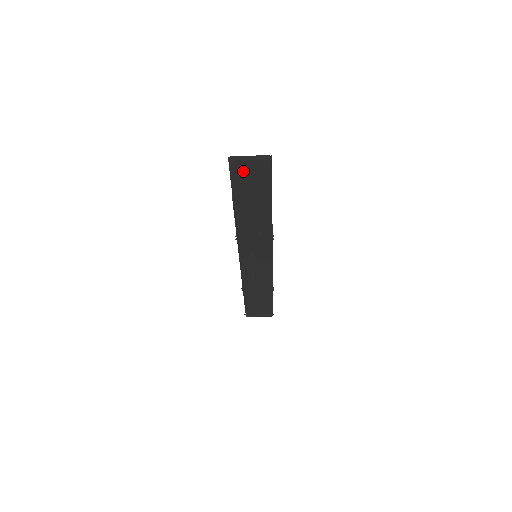
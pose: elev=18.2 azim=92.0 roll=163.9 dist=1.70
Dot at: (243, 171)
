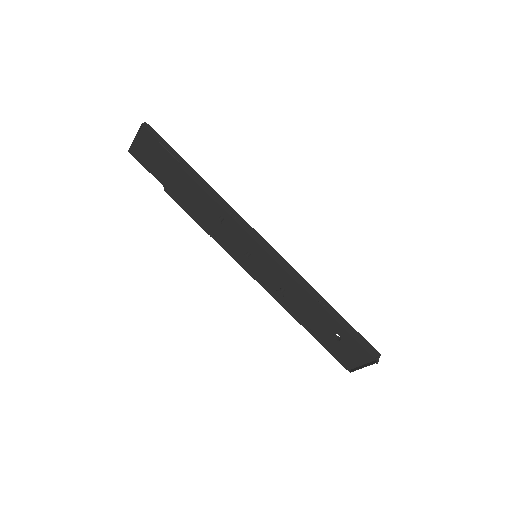
Dot at: (143, 154)
